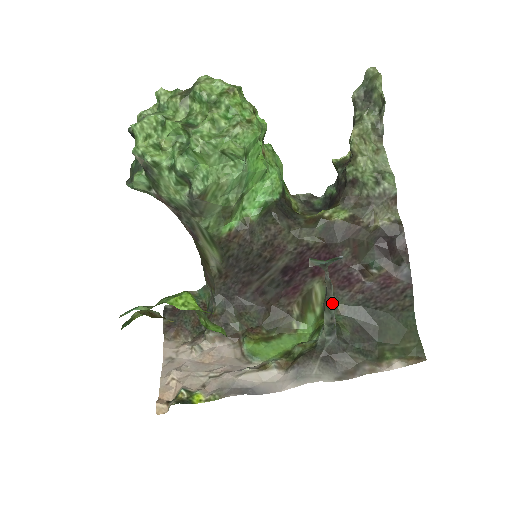
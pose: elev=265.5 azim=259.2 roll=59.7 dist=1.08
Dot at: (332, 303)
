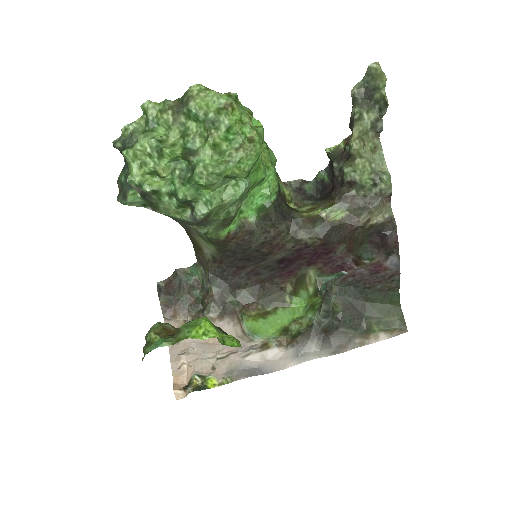
Dot at: (331, 299)
